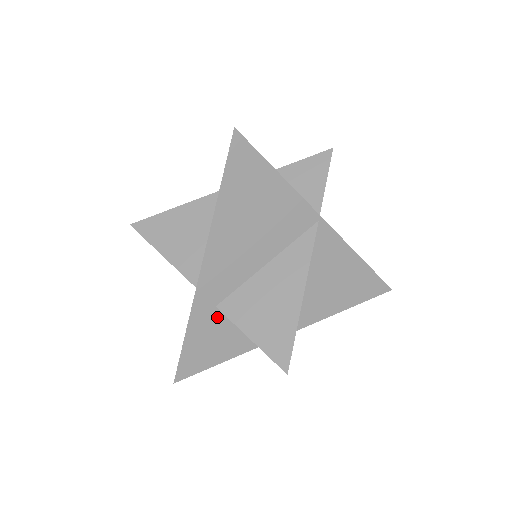
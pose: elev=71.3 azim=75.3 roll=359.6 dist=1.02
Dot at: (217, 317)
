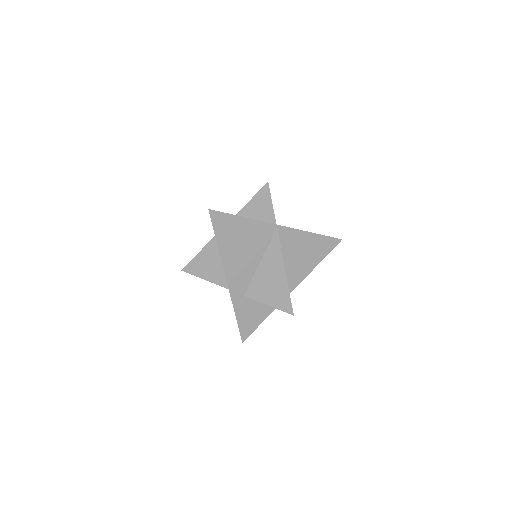
Dot at: (248, 300)
